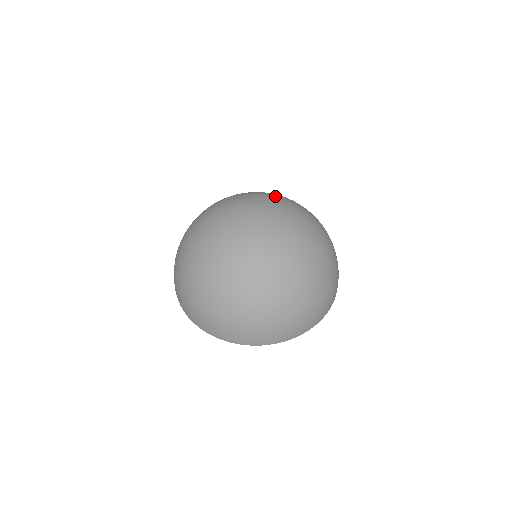
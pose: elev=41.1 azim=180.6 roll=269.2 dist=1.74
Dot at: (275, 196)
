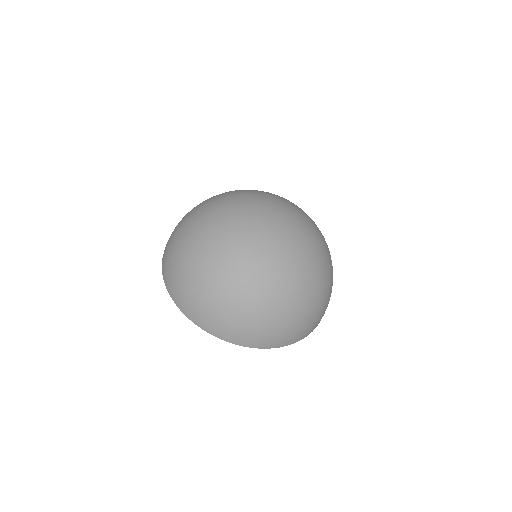
Dot at: (296, 205)
